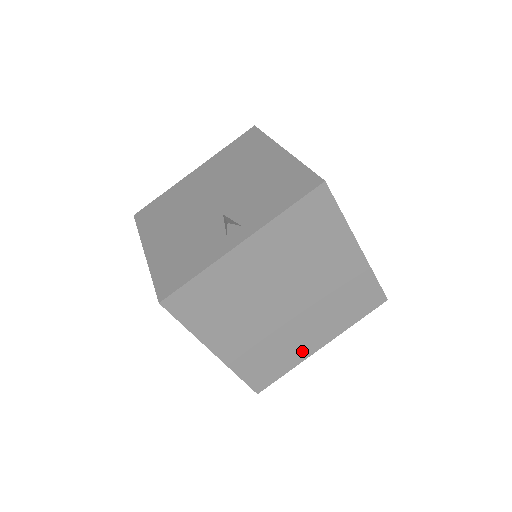
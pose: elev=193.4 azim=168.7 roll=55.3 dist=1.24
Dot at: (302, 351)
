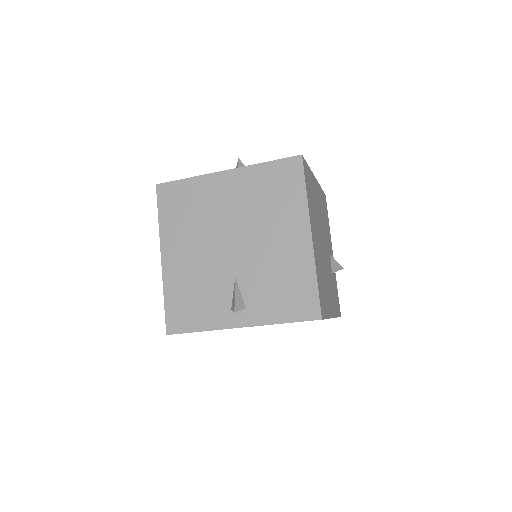
Dot at: occluded
